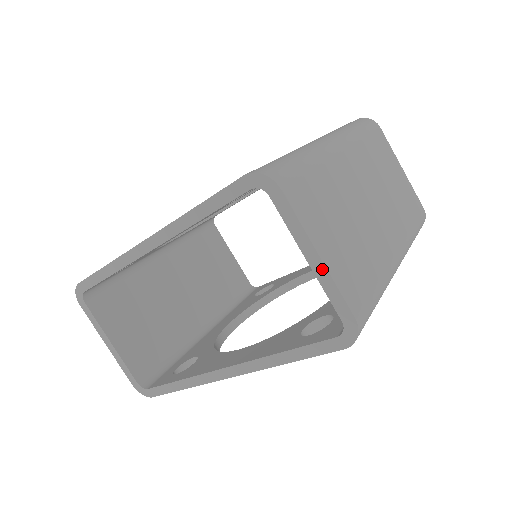
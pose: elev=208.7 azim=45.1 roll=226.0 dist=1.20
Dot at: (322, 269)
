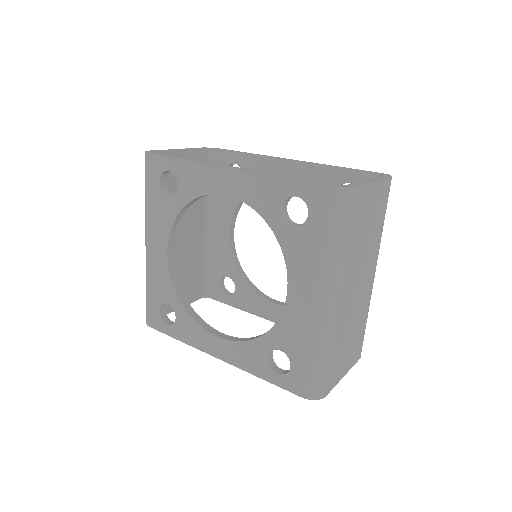
Dot at: occluded
